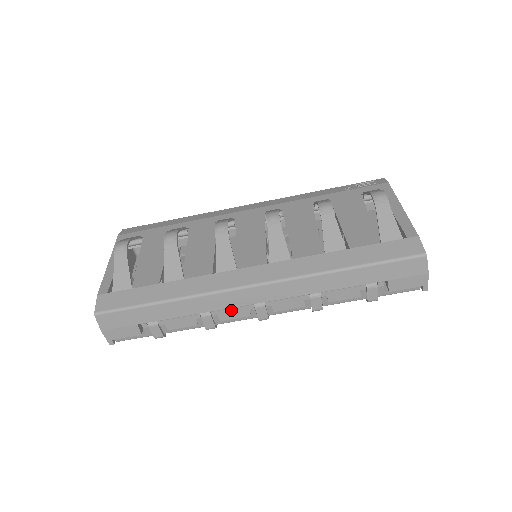
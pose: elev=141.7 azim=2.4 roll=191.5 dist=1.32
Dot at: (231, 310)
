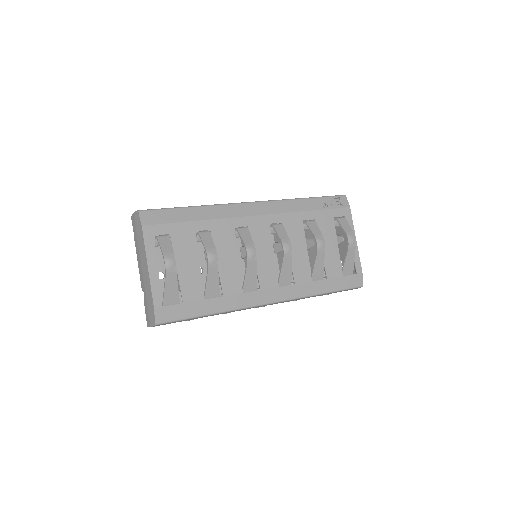
Dot at: (245, 309)
